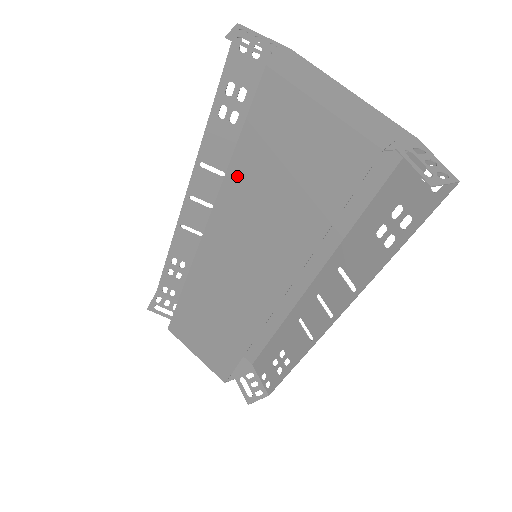
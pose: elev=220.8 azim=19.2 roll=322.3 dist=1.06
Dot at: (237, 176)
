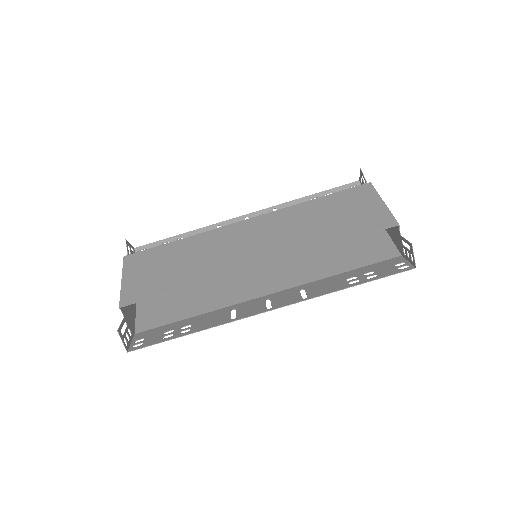
Dot at: (308, 206)
